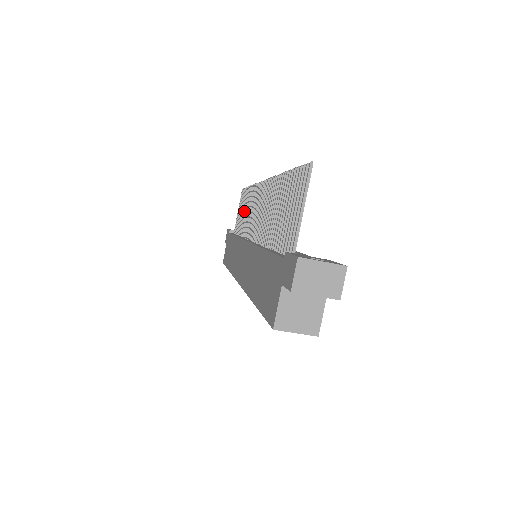
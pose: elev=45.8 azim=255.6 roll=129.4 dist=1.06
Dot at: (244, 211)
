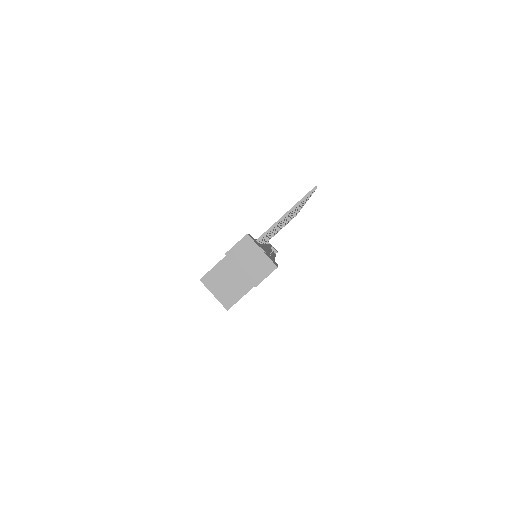
Dot at: occluded
